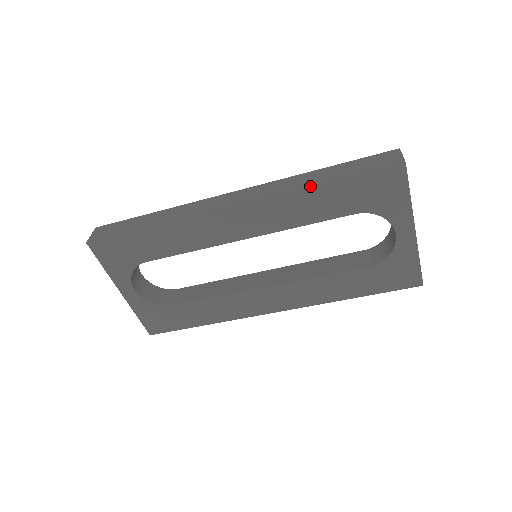
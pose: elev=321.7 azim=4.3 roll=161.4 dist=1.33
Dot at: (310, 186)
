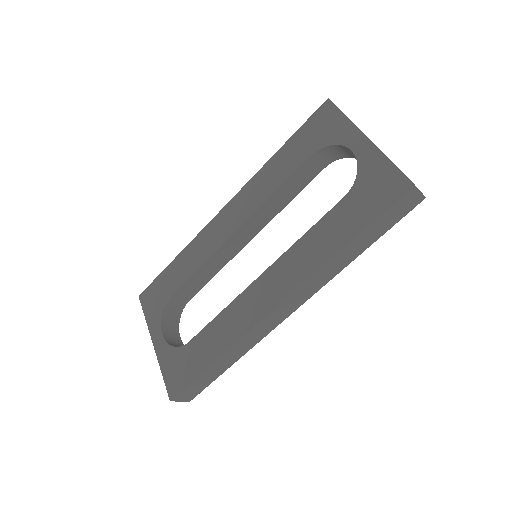
Dot at: (271, 158)
